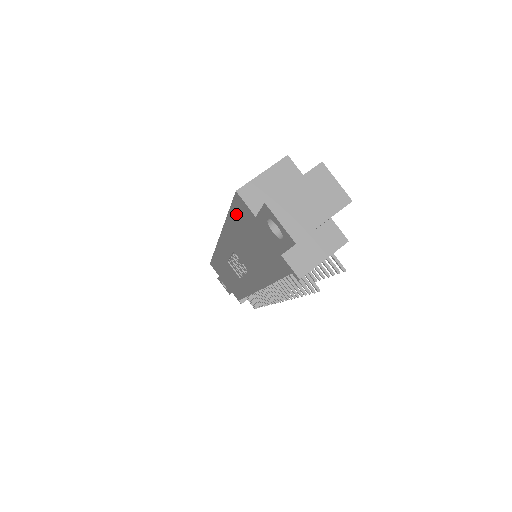
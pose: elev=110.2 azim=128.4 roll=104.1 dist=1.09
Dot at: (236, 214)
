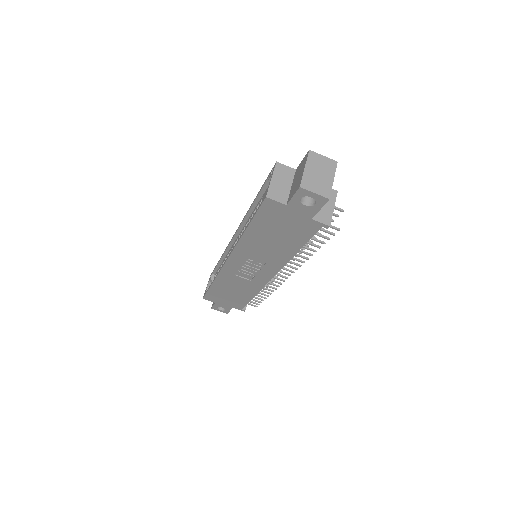
Dot at: (261, 217)
